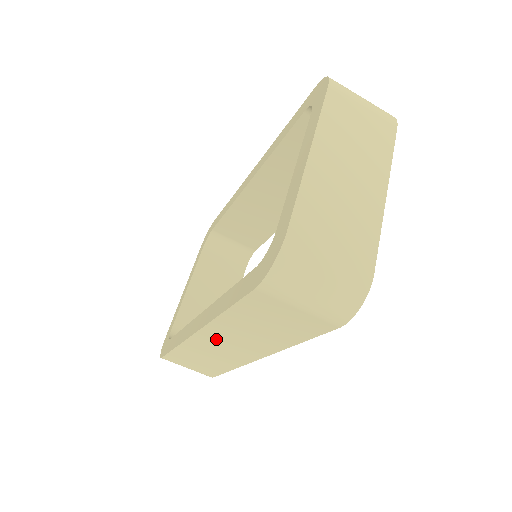
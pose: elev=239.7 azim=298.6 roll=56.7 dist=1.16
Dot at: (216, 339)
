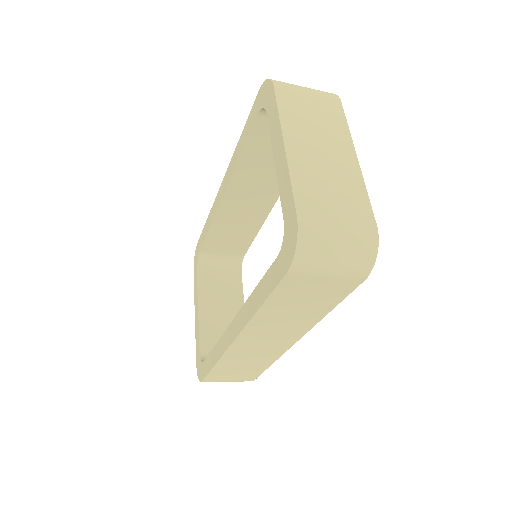
Dot at: (254, 338)
